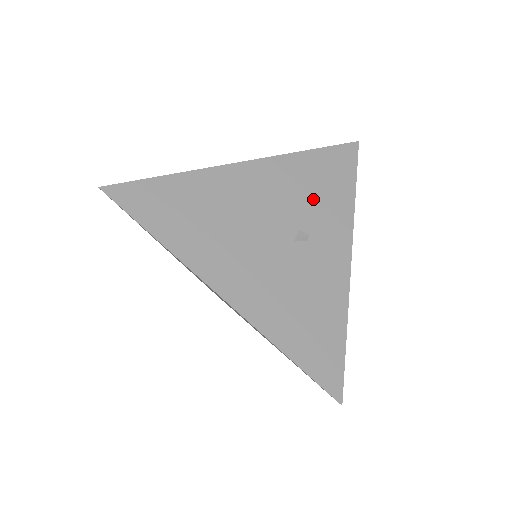
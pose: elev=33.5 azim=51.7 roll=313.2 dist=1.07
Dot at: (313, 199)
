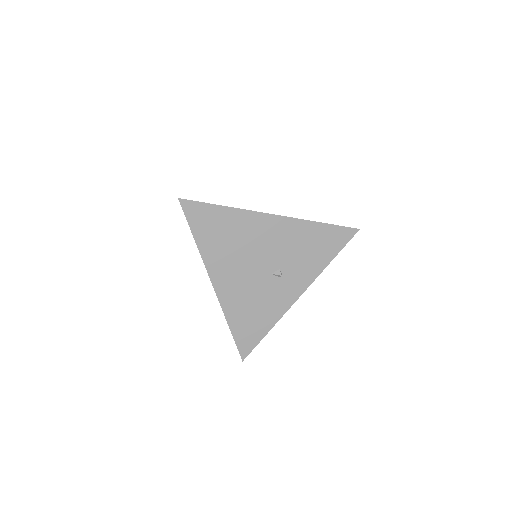
Dot at: (300, 254)
